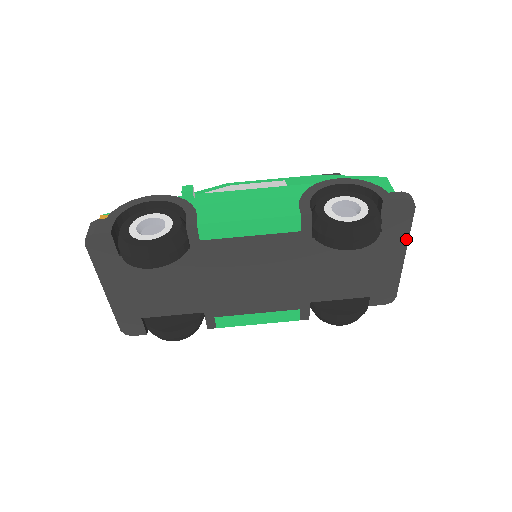
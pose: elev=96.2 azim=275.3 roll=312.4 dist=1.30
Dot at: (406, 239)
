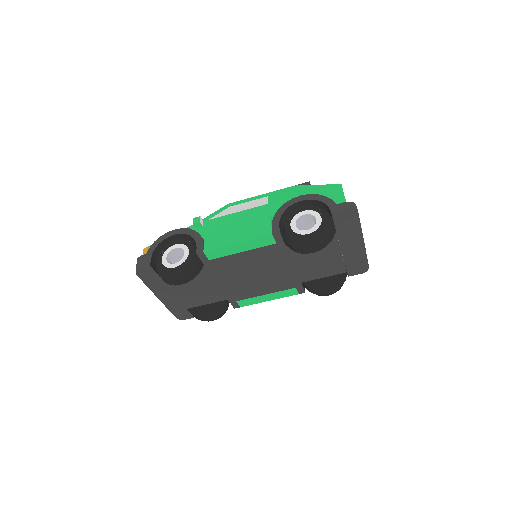
Dot at: (360, 232)
